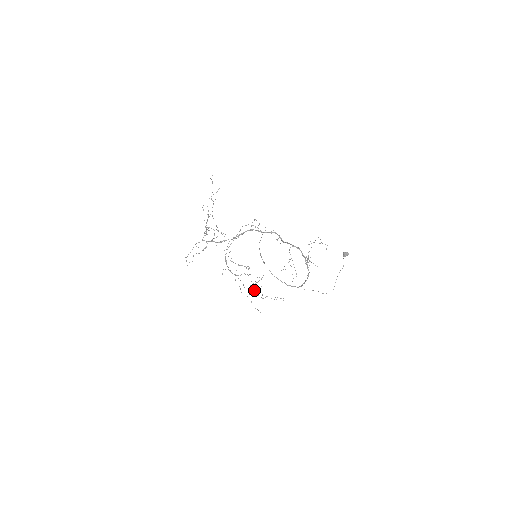
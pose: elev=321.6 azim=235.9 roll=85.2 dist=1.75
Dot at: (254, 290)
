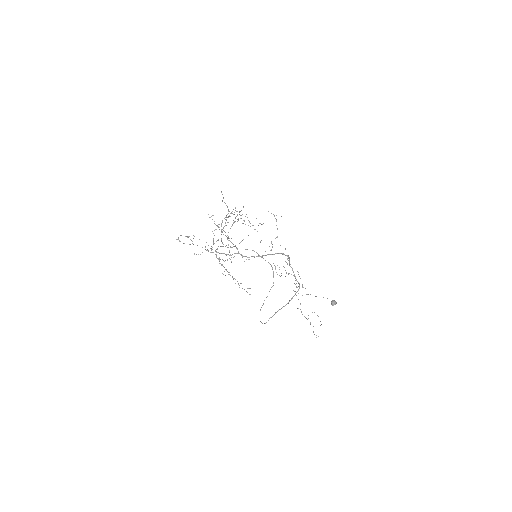
Dot at: (237, 215)
